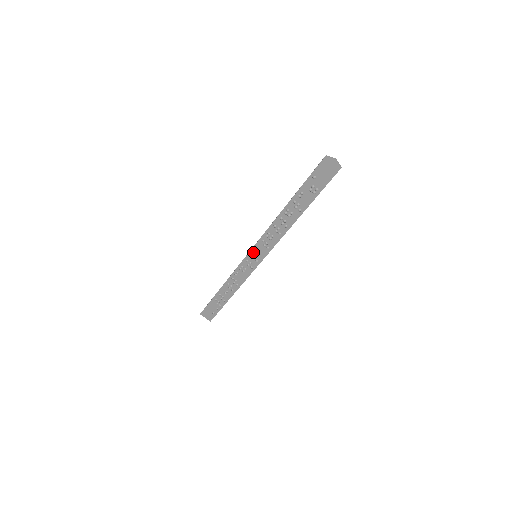
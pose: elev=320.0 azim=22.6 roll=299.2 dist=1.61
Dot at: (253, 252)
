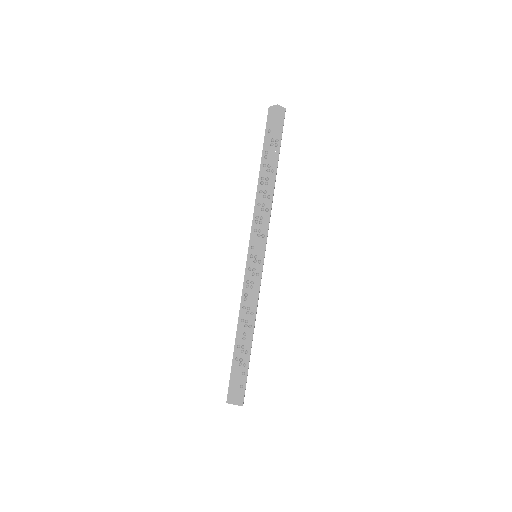
Dot at: (251, 252)
